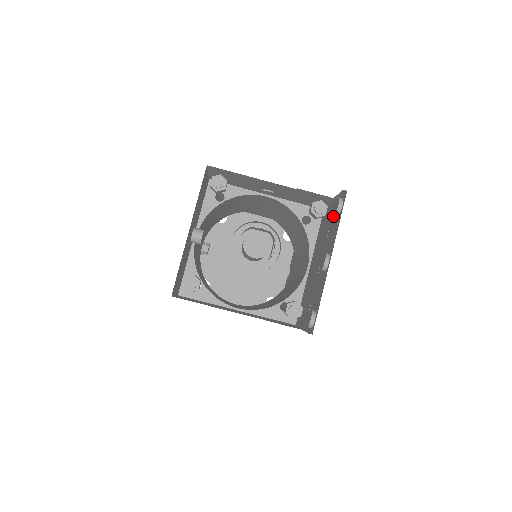
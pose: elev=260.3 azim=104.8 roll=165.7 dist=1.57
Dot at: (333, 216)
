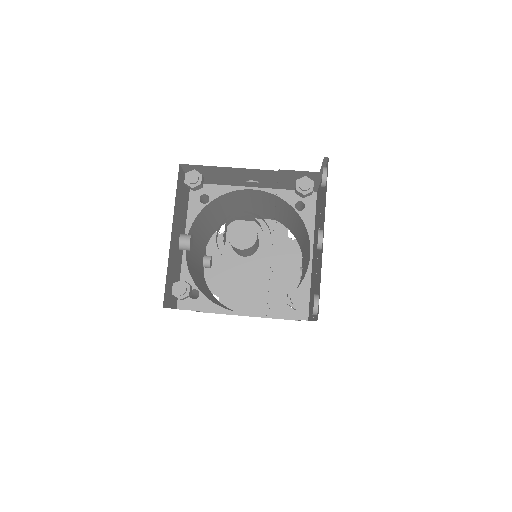
Dot at: (322, 191)
